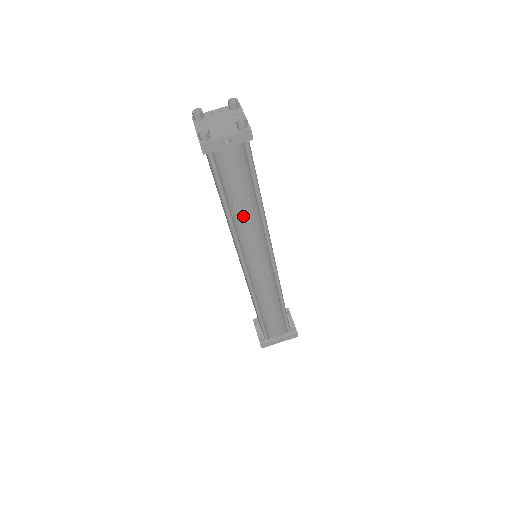
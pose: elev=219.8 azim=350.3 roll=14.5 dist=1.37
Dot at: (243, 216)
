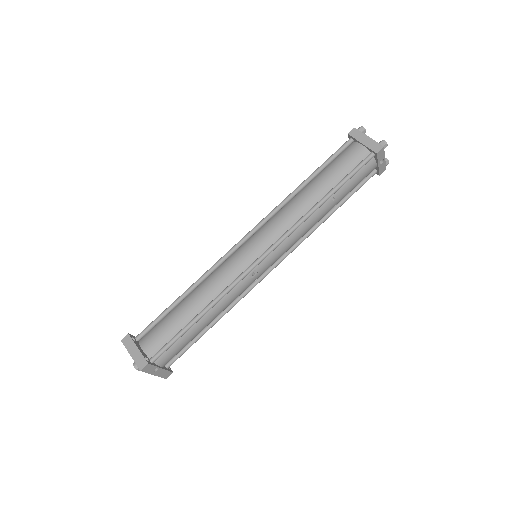
Dot at: (322, 213)
